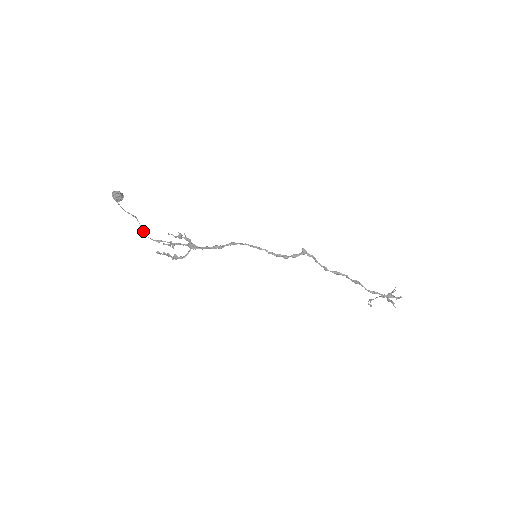
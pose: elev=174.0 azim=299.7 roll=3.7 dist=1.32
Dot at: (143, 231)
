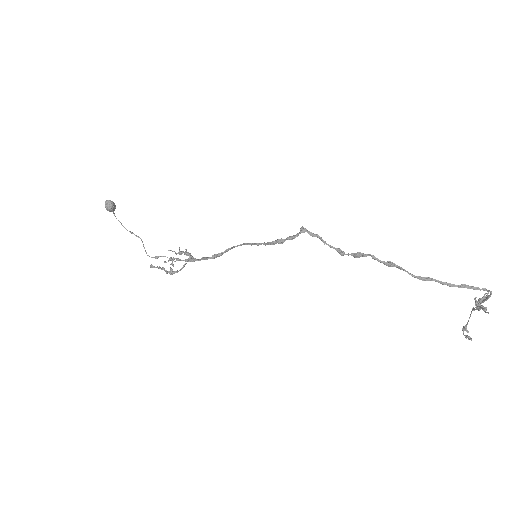
Dot at: (145, 250)
